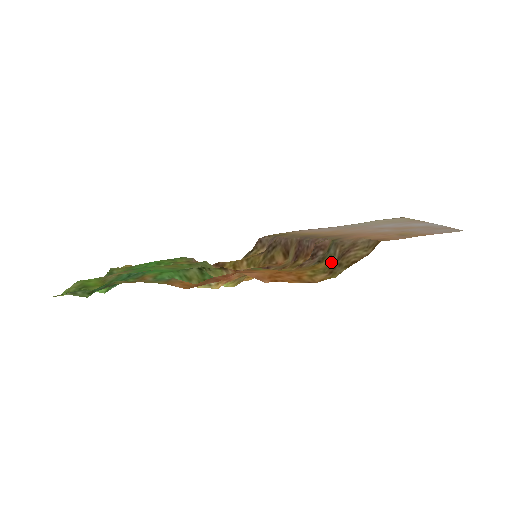
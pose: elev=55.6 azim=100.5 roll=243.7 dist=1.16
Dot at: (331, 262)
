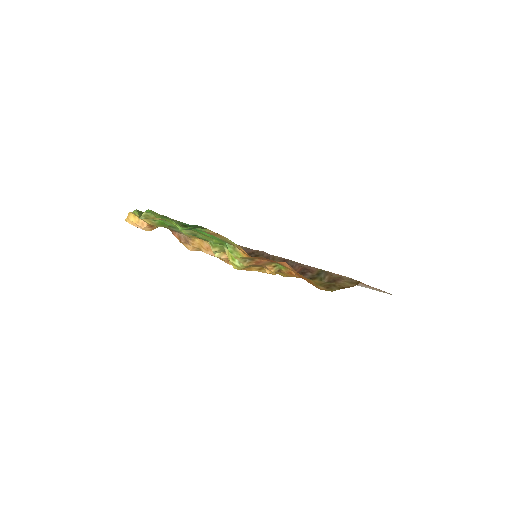
Dot at: (323, 282)
